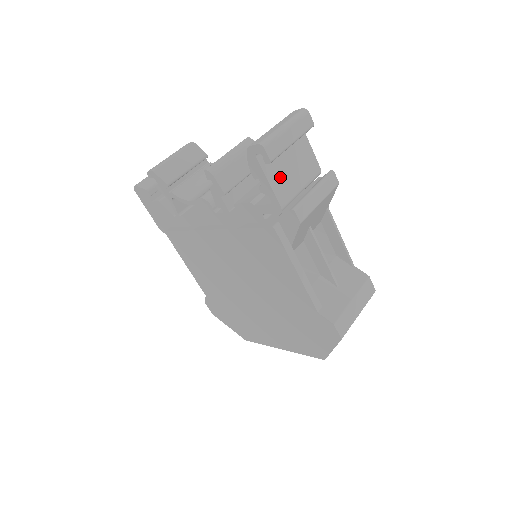
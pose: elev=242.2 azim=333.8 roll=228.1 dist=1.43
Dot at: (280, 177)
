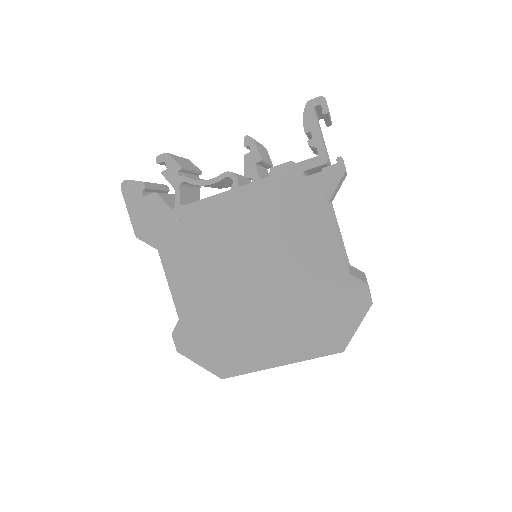
Dot at: occluded
